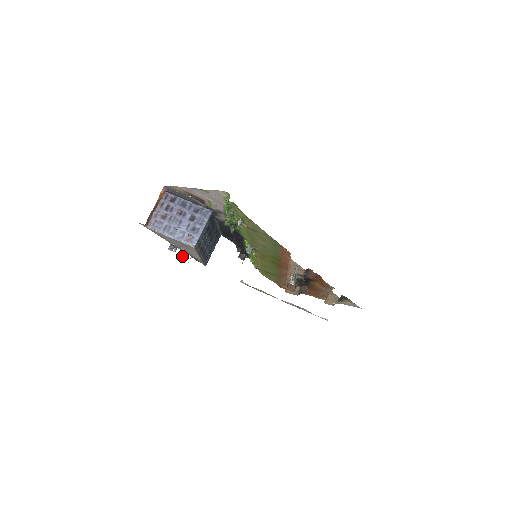
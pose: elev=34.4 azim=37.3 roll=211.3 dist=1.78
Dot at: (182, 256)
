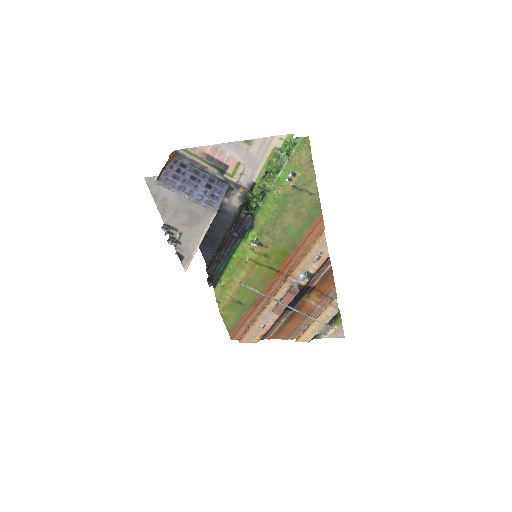
Dot at: occluded
